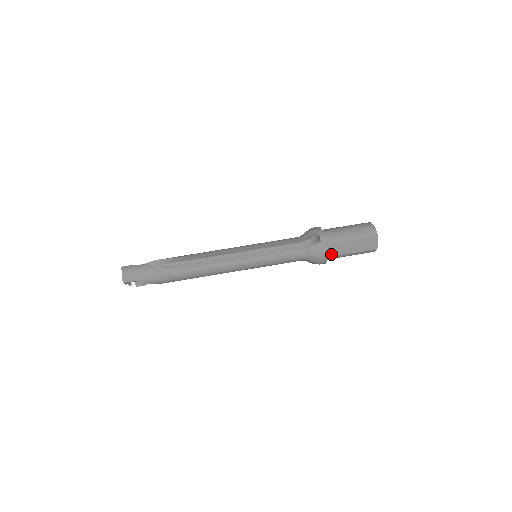
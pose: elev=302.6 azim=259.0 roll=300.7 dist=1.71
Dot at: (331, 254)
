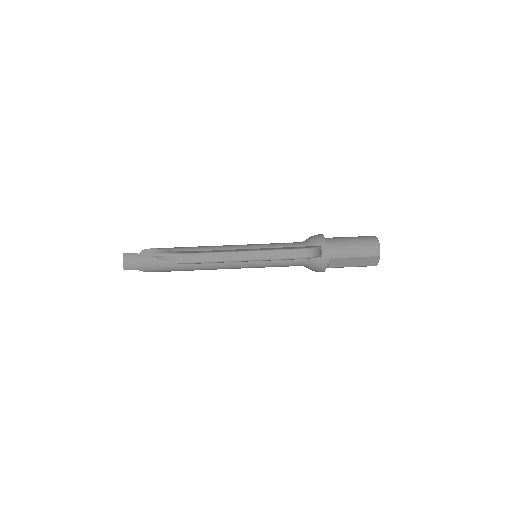
Dot at: (330, 266)
